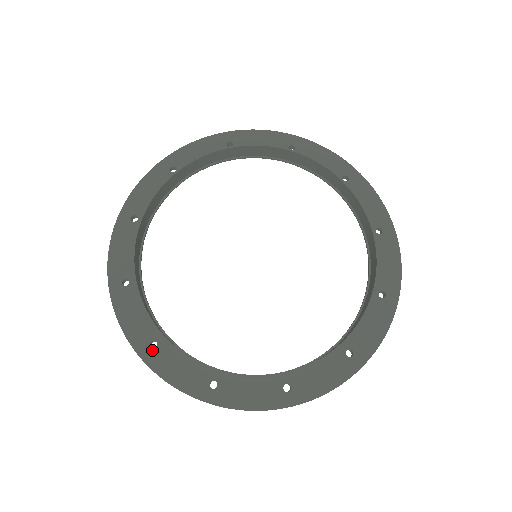
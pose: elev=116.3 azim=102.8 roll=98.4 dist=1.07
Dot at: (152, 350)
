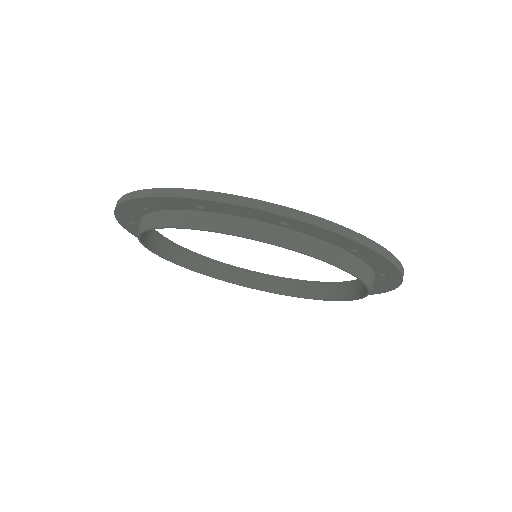
Dot at: occluded
